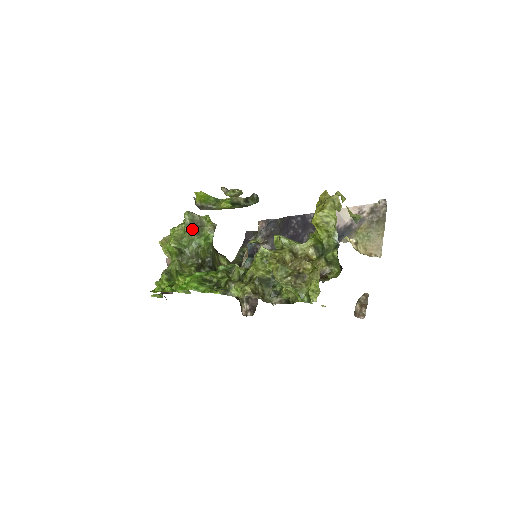
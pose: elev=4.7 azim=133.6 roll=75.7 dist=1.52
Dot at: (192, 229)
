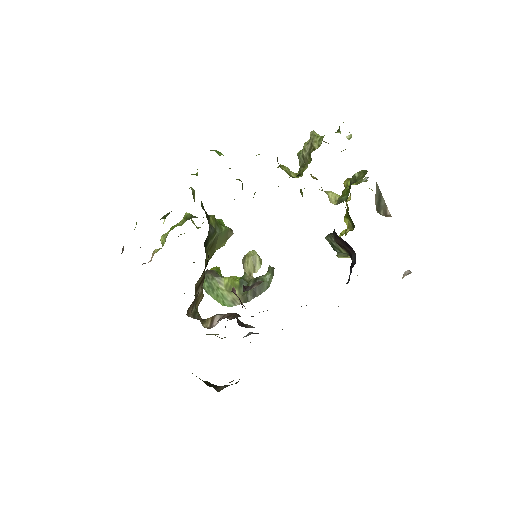
Dot at: occluded
